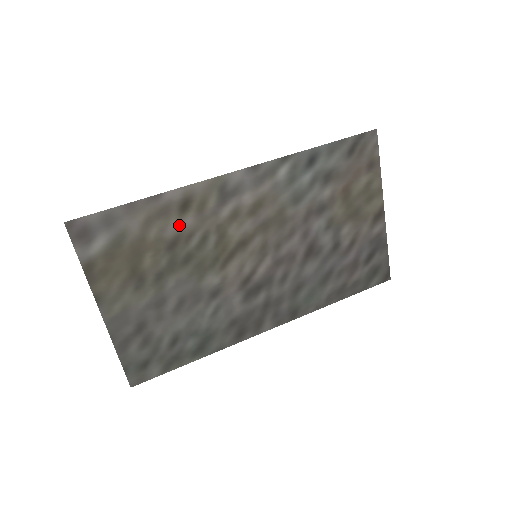
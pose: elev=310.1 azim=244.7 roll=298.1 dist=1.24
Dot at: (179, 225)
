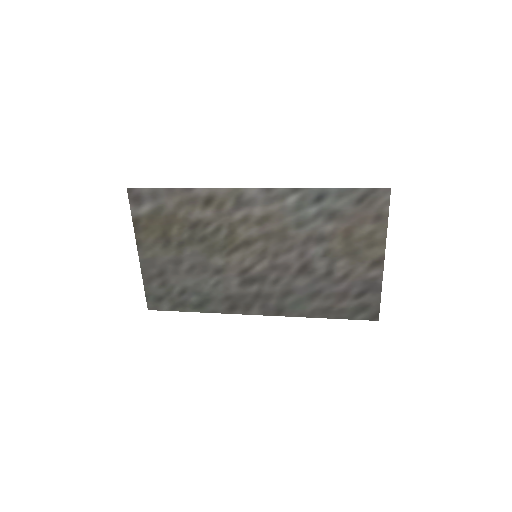
Dot at: (201, 214)
